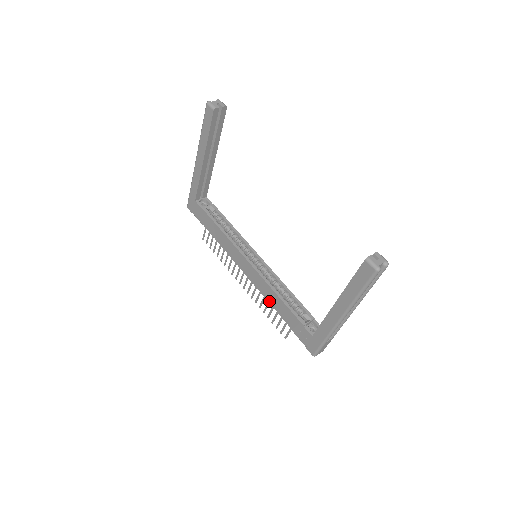
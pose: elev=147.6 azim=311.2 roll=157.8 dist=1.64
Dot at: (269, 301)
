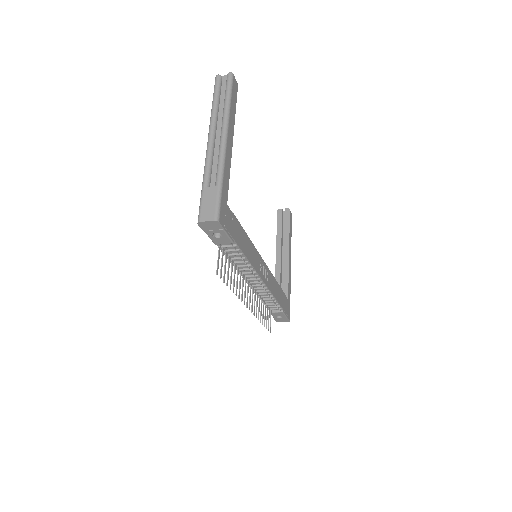
Dot at: occluded
